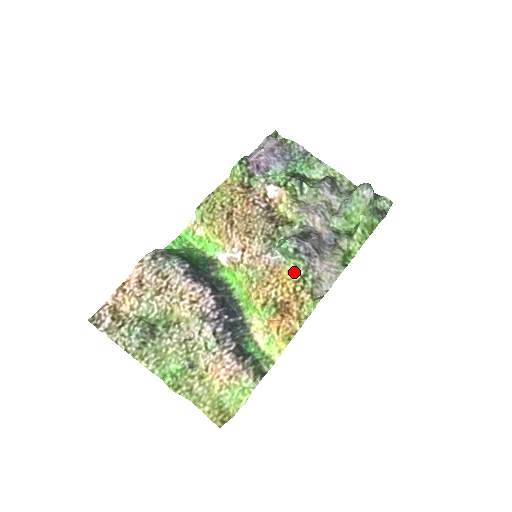
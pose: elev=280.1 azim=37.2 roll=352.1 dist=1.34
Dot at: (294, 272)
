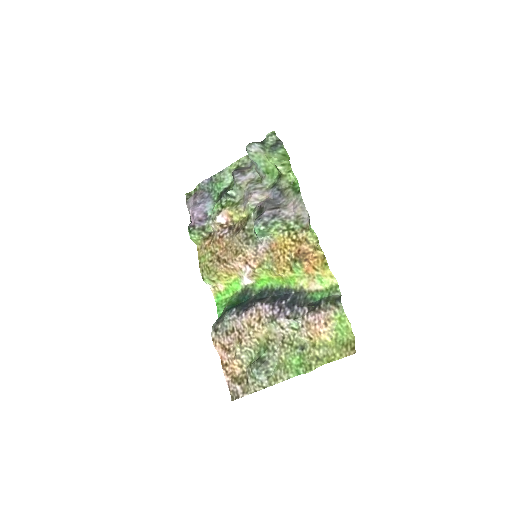
Dot at: (281, 234)
